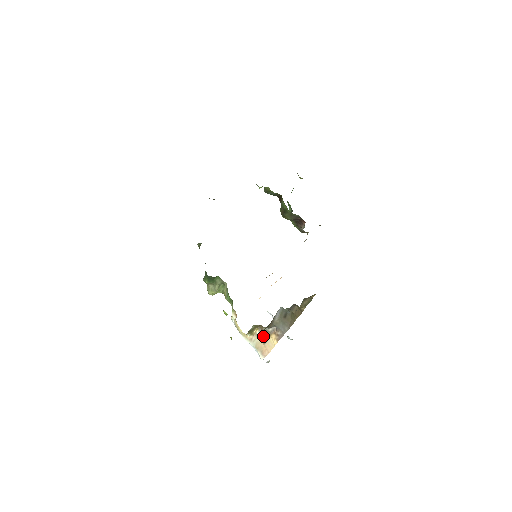
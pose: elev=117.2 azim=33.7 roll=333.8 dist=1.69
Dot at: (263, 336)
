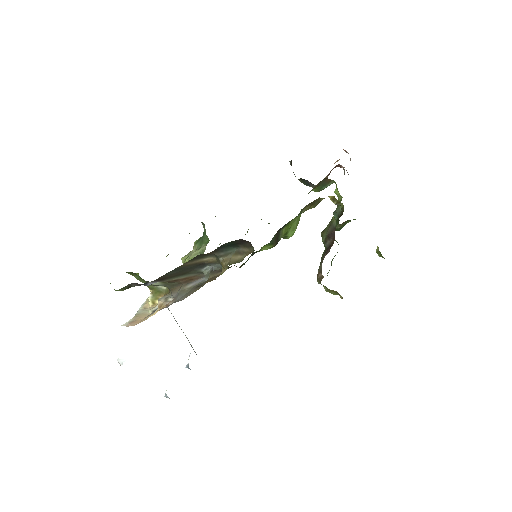
Dot at: occluded
